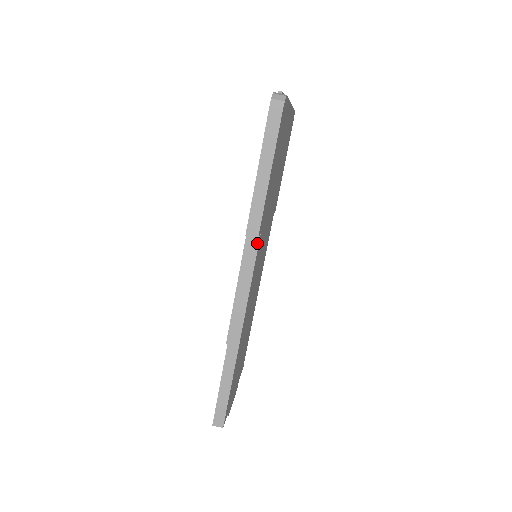
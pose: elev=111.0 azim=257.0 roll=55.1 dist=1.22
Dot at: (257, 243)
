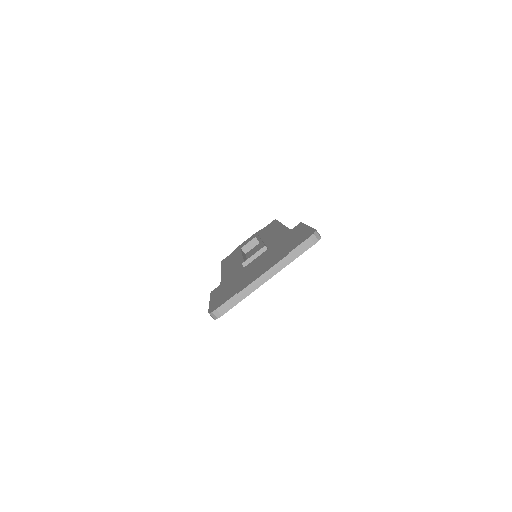
Dot at: occluded
